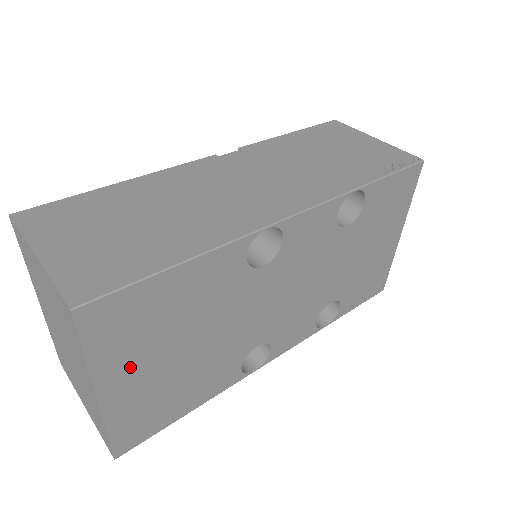
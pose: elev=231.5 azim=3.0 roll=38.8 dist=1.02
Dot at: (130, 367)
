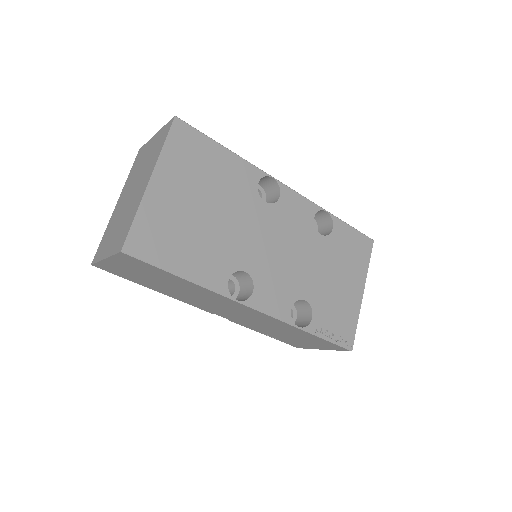
Dot at: (175, 181)
